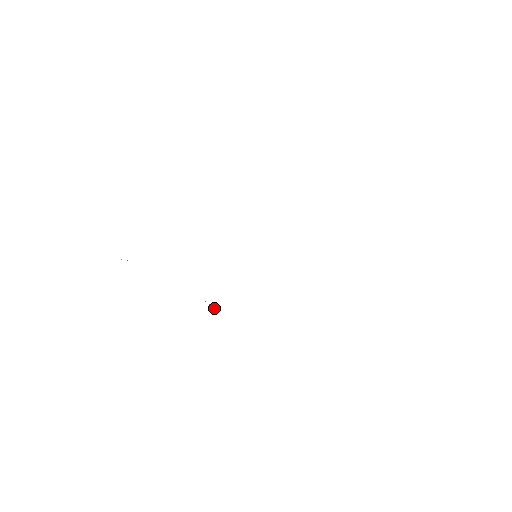
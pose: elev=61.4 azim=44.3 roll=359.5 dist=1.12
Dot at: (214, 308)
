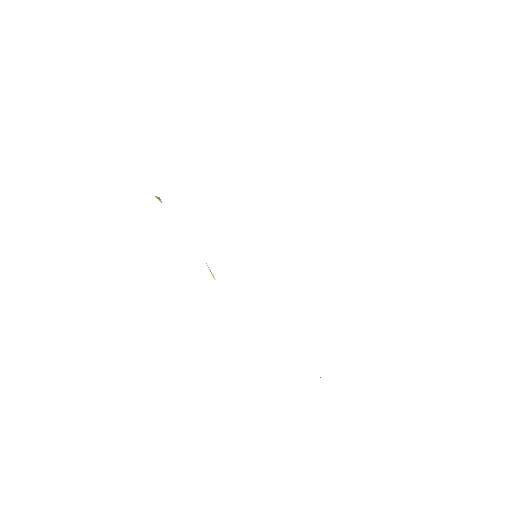
Dot at: (212, 275)
